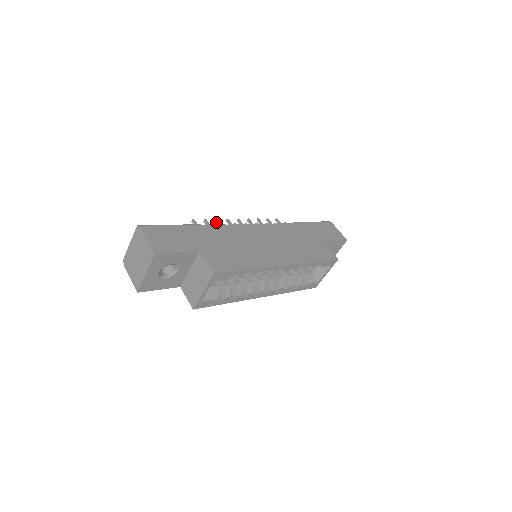
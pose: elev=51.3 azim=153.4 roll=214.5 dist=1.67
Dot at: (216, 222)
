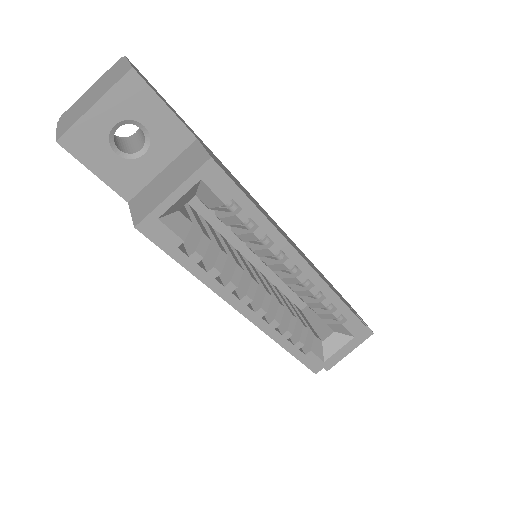
Dot at: occluded
